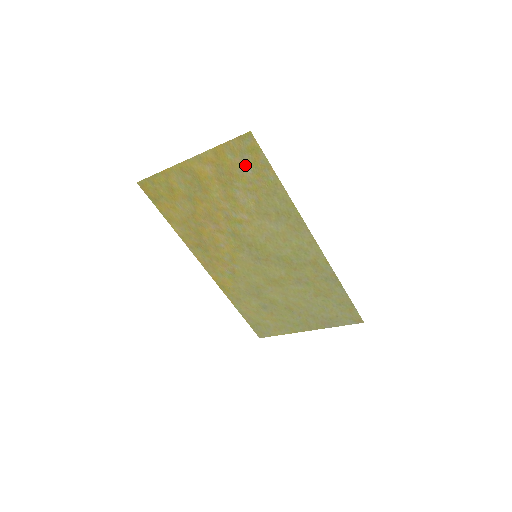
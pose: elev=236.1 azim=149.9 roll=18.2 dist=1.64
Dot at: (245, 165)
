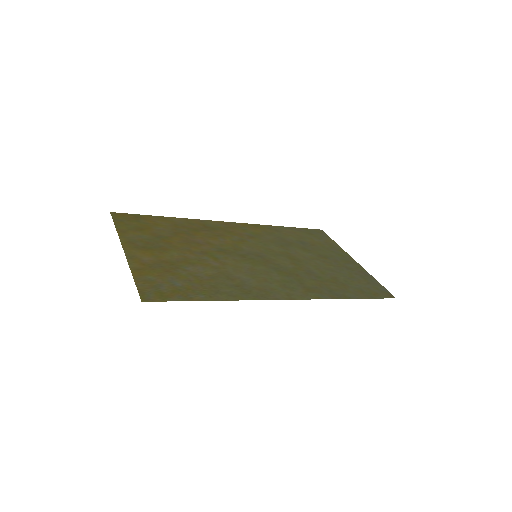
Dot at: (170, 284)
